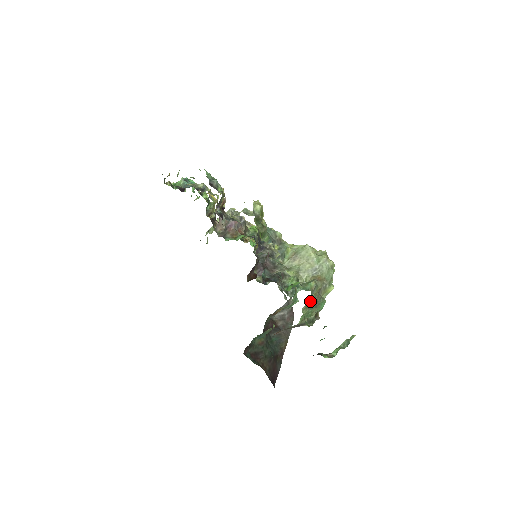
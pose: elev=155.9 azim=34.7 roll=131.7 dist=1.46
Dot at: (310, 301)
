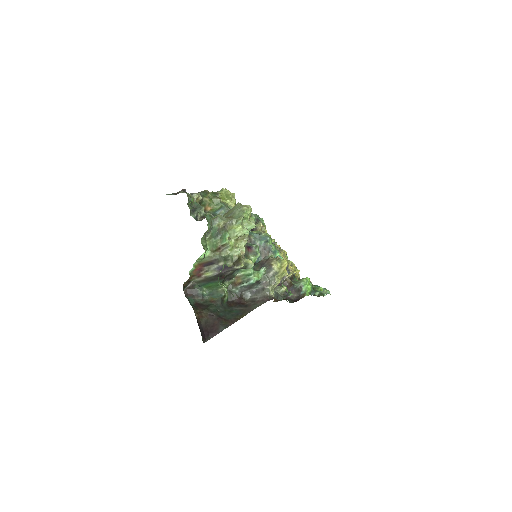
Dot at: (214, 231)
